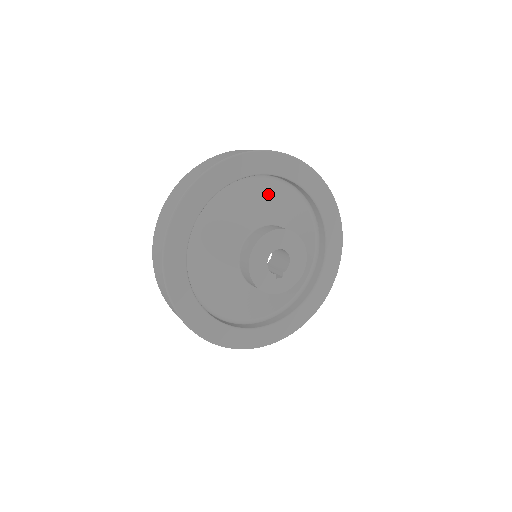
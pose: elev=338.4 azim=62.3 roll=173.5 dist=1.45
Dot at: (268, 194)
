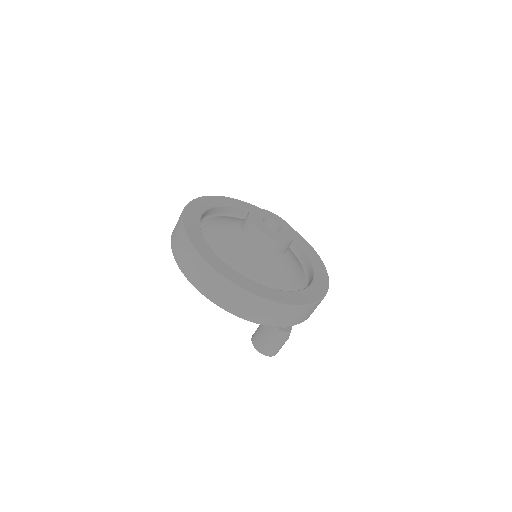
Dot at: occluded
